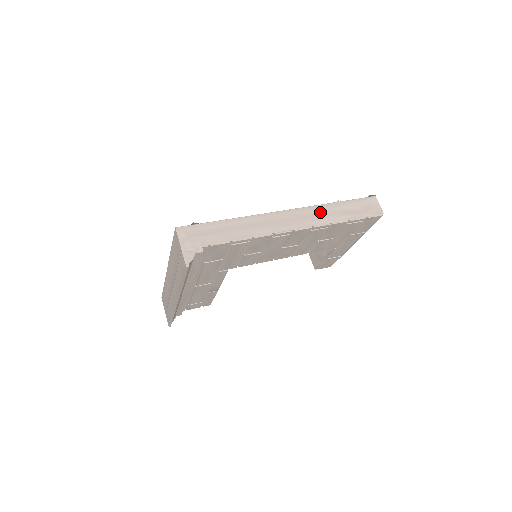
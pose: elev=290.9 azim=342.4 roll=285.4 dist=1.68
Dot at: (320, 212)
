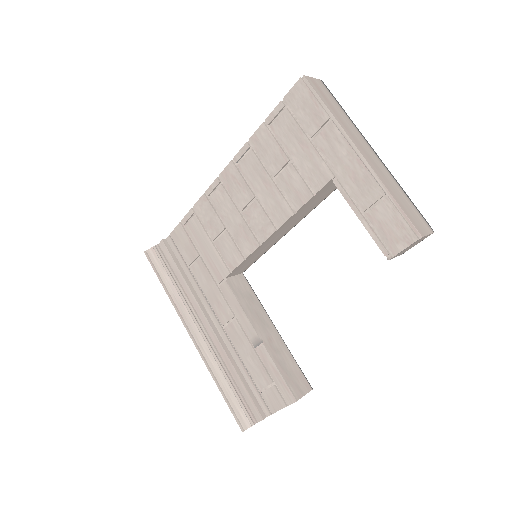
Dot at: occluded
